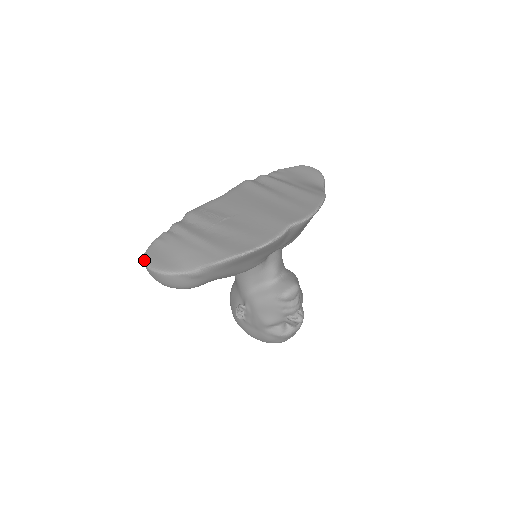
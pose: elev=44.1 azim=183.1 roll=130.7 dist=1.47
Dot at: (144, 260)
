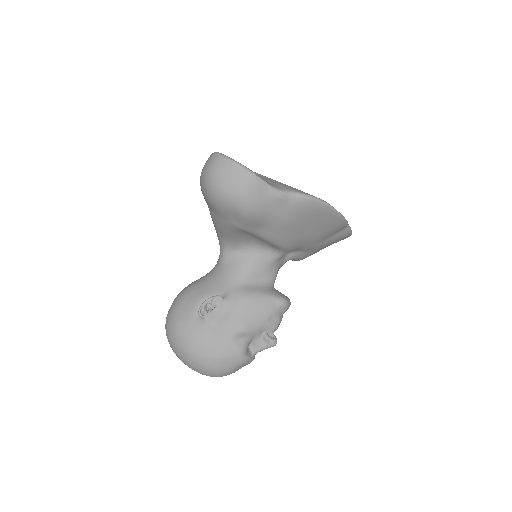
Dot at: occluded
